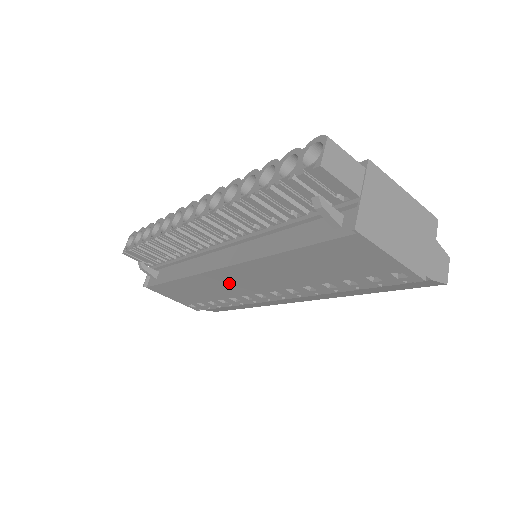
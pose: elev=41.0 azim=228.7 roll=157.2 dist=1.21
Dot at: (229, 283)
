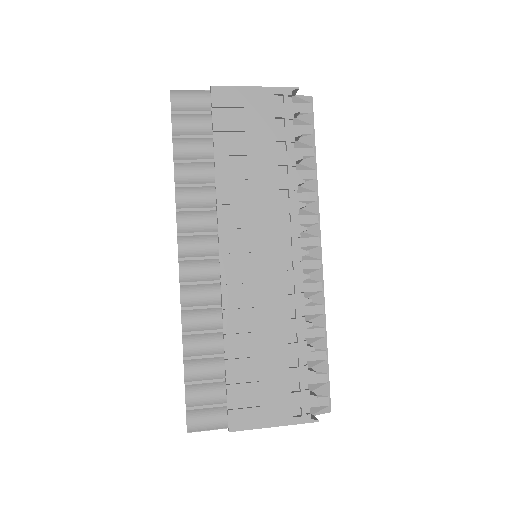
Dot at: occluded
